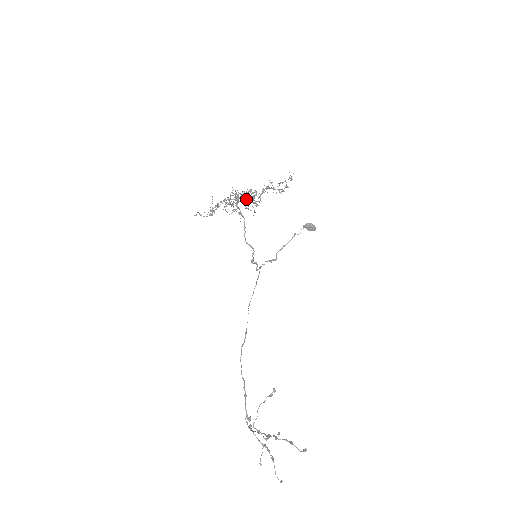
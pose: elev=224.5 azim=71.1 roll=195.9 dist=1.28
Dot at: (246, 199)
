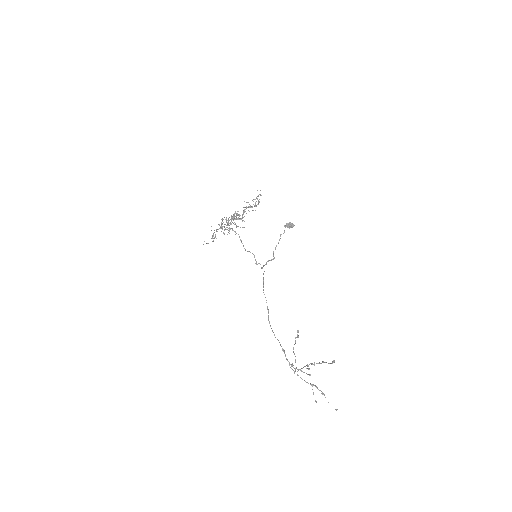
Dot at: occluded
